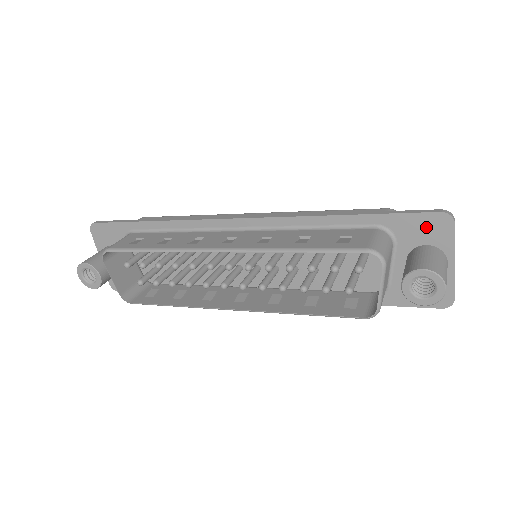
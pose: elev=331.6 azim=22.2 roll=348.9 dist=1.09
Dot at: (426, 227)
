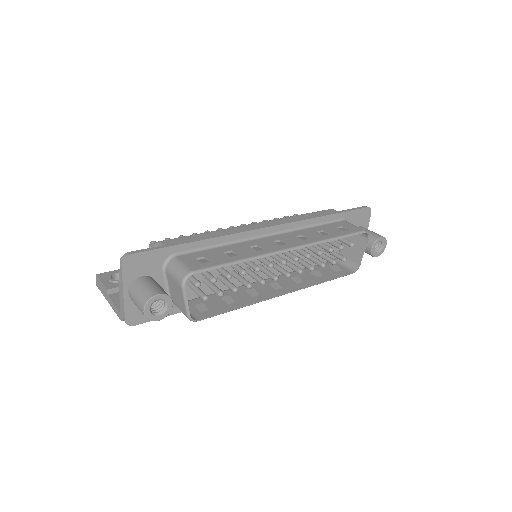
Dot at: (361, 216)
